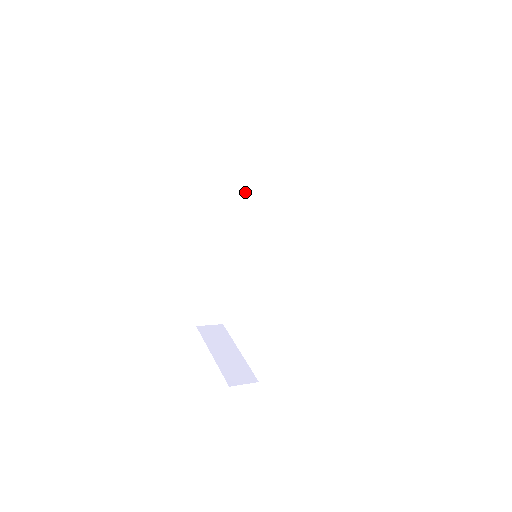
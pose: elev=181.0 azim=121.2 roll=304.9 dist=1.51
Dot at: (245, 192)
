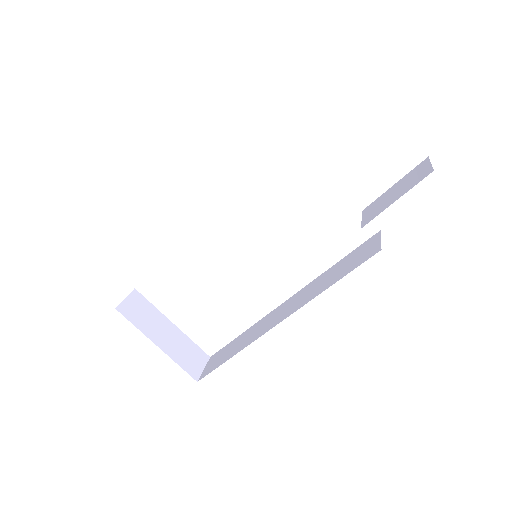
Dot at: occluded
